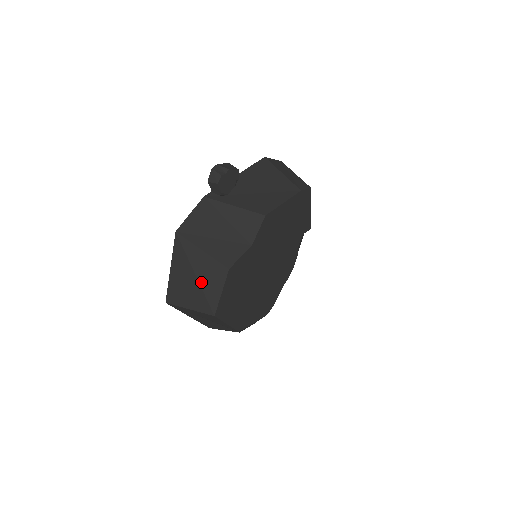
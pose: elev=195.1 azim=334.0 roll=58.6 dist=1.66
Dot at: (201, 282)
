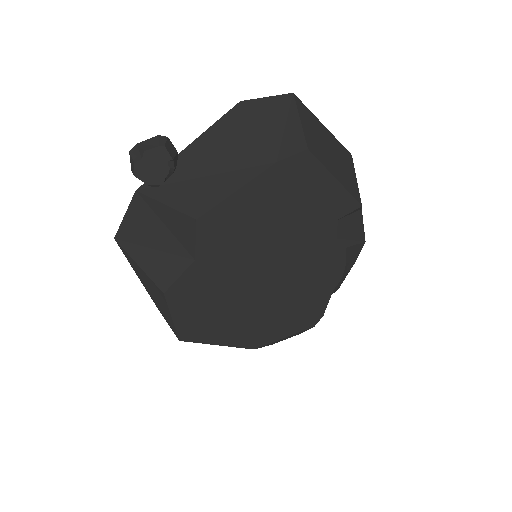
Dot at: (154, 300)
